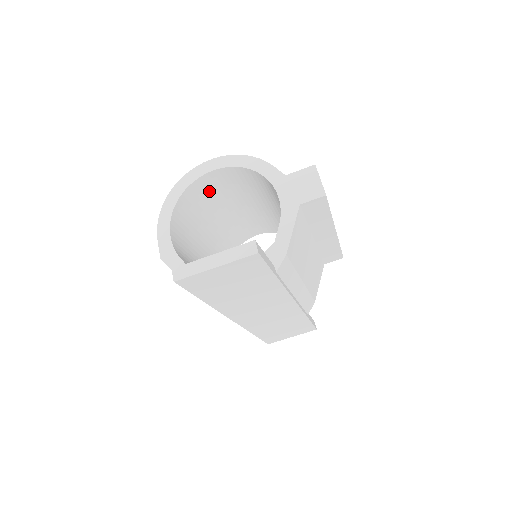
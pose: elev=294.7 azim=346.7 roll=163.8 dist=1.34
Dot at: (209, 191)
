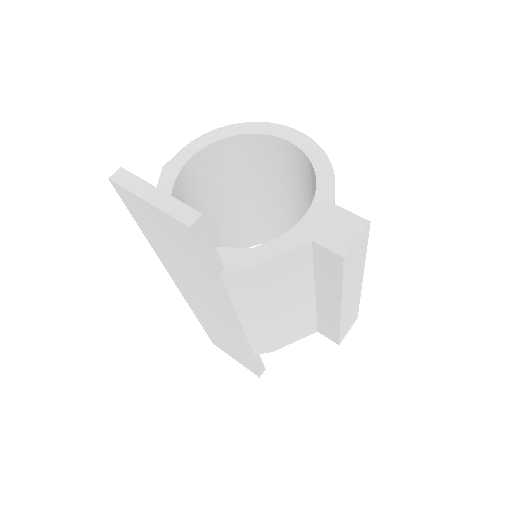
Dot at: (272, 159)
